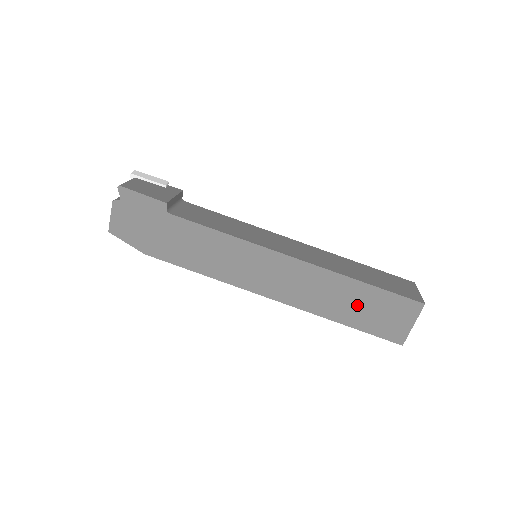
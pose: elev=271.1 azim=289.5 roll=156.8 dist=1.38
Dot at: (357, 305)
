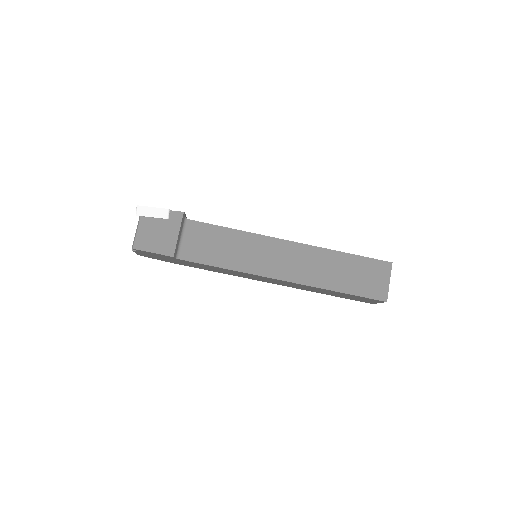
Dot at: (335, 294)
